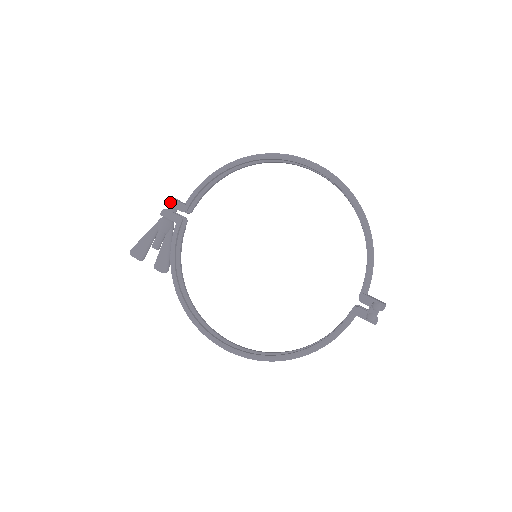
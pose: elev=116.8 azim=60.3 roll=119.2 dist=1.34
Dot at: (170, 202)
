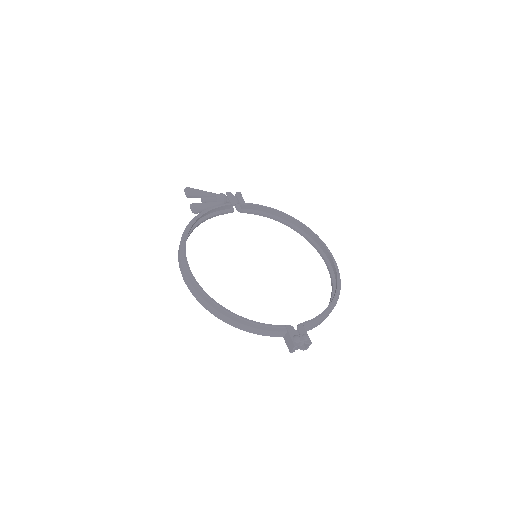
Dot at: (239, 193)
